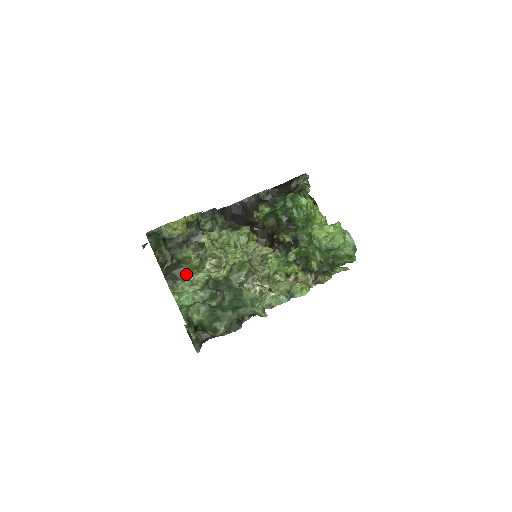
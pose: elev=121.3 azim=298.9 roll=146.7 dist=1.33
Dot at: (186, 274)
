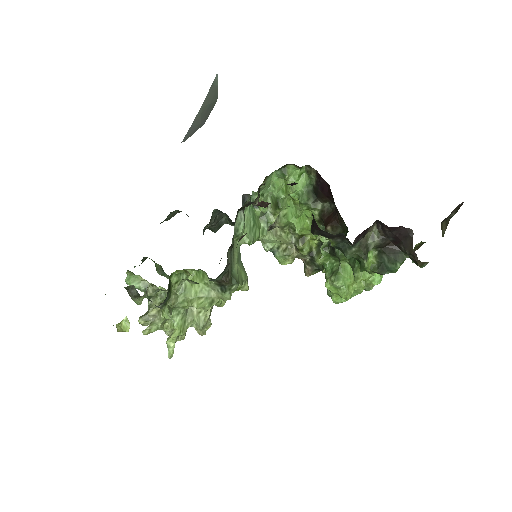
Dot at: occluded
